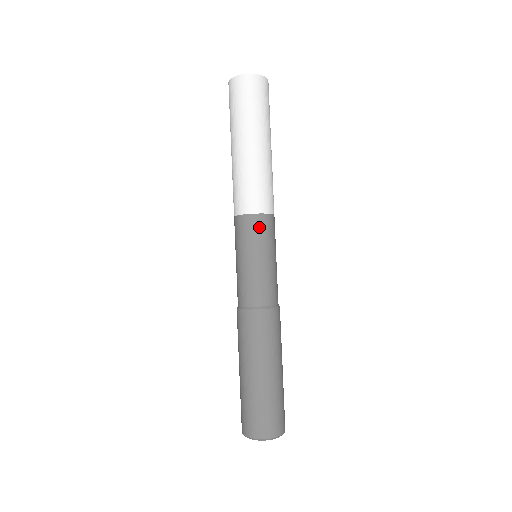
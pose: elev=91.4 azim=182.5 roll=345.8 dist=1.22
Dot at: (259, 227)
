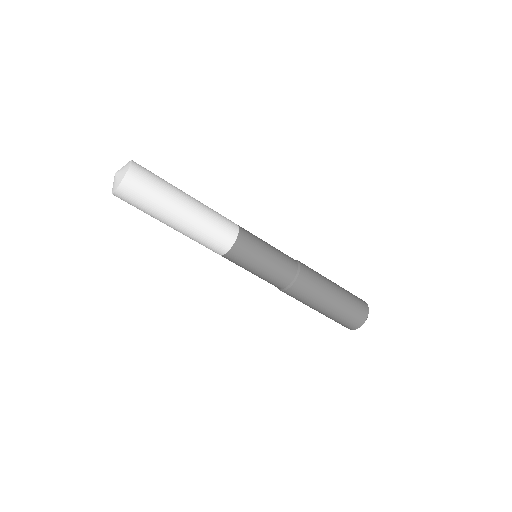
Dot at: (236, 258)
